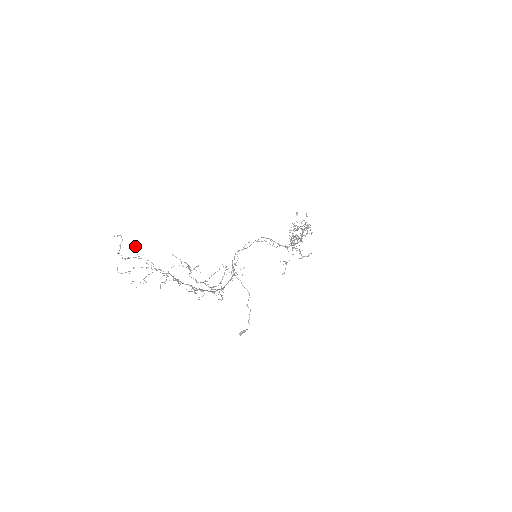
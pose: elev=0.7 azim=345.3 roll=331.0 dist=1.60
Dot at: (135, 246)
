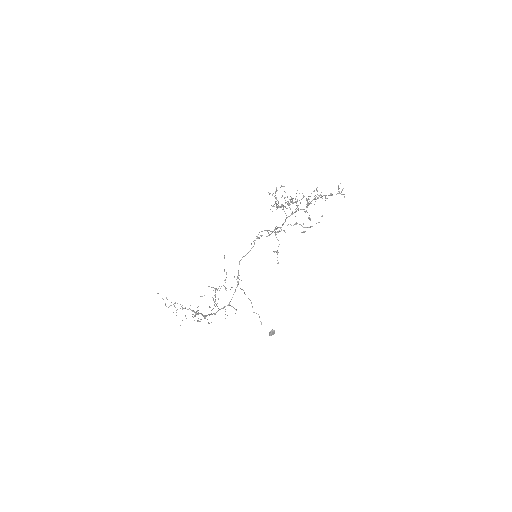
Dot at: (166, 297)
